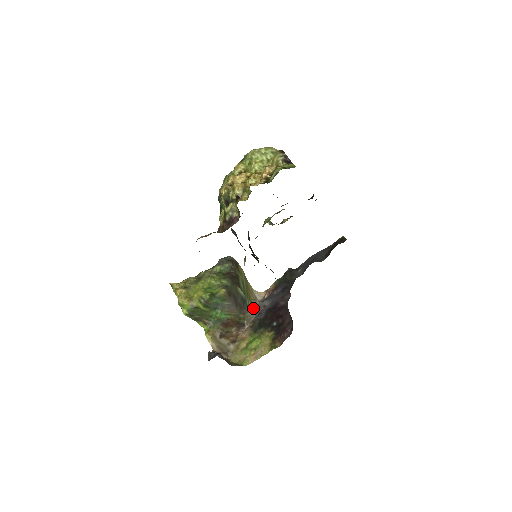
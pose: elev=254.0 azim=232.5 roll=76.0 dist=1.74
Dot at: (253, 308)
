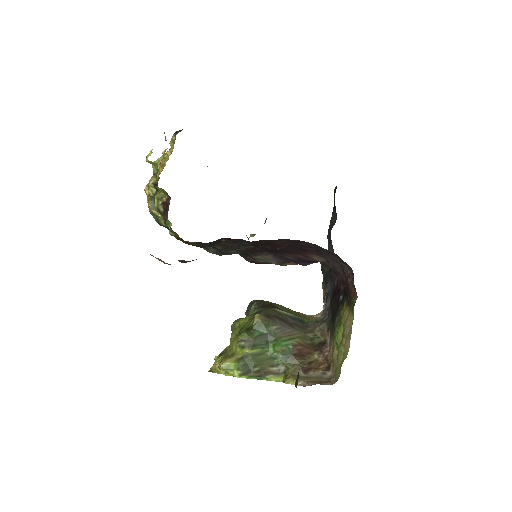
Dot at: (318, 321)
